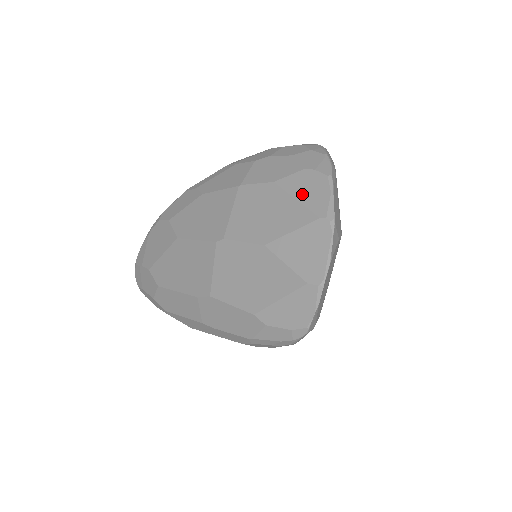
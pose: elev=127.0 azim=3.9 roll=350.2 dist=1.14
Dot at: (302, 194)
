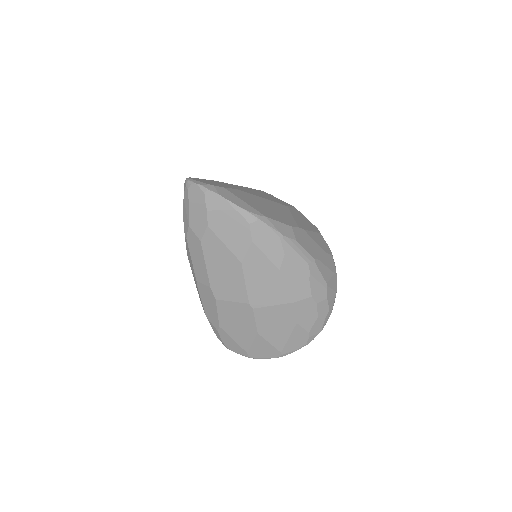
Dot at: (293, 340)
